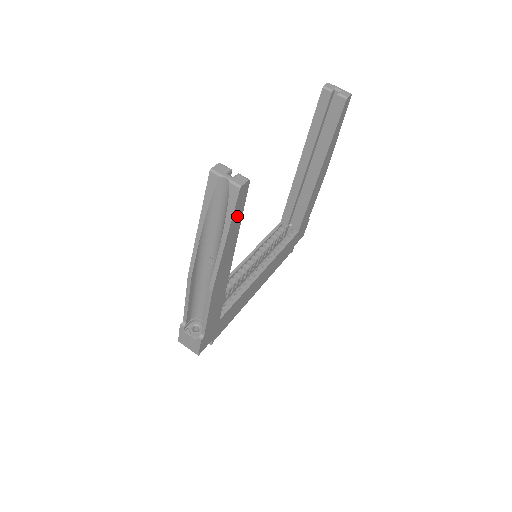
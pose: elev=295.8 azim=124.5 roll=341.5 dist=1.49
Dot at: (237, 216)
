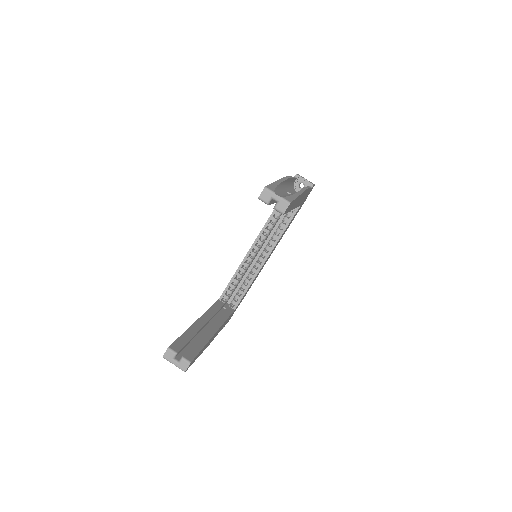
Dot at: occluded
